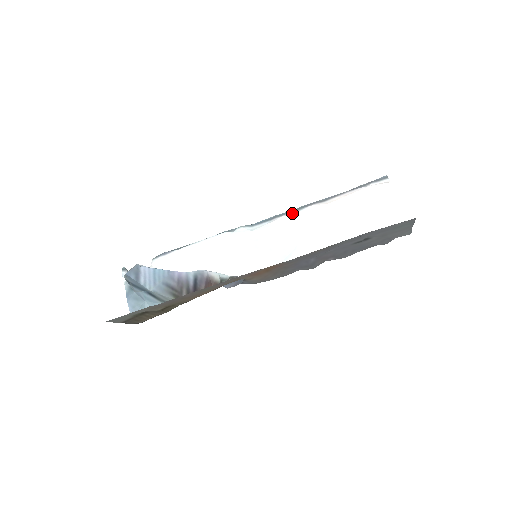
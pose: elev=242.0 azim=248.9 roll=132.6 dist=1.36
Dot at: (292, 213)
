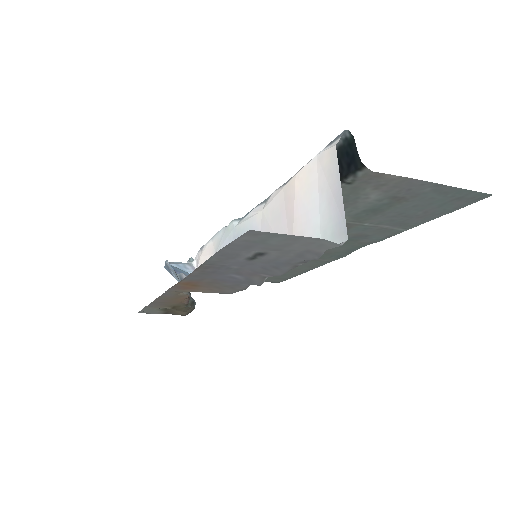
Dot at: (264, 202)
